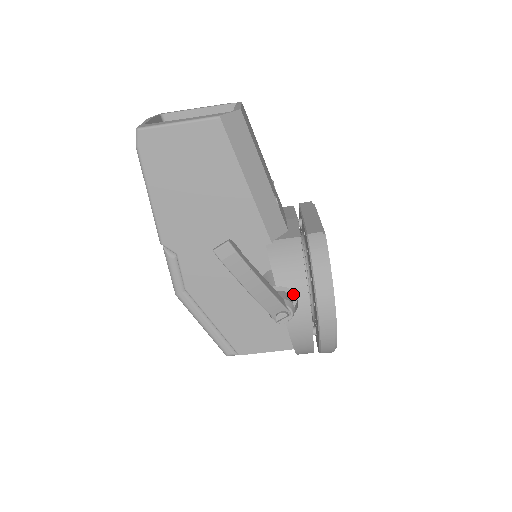
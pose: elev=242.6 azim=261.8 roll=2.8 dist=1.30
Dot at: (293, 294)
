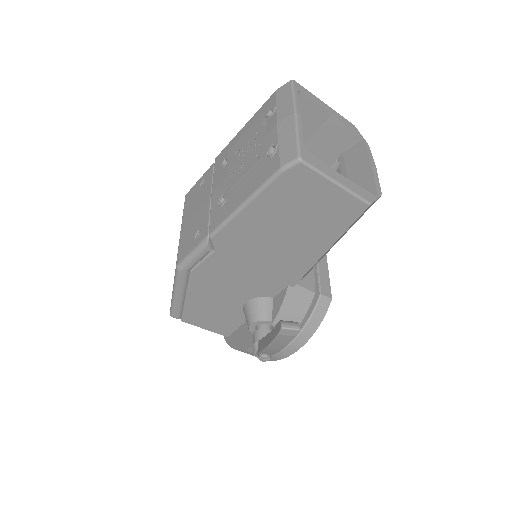
Dot at: occluded
